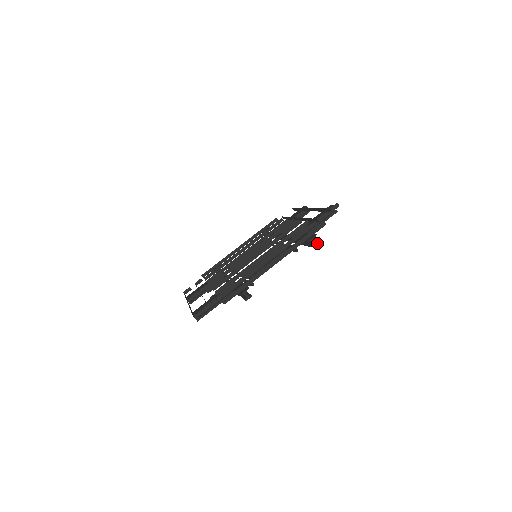
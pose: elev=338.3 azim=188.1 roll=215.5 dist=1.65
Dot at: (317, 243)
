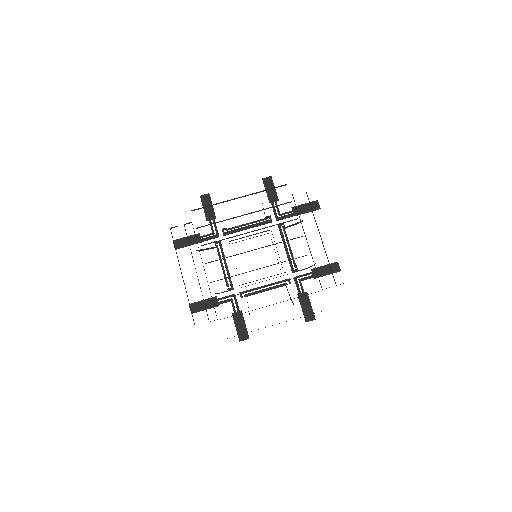
Dot at: occluded
